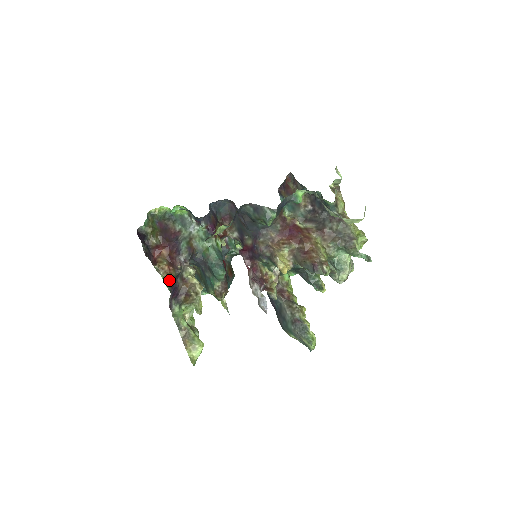
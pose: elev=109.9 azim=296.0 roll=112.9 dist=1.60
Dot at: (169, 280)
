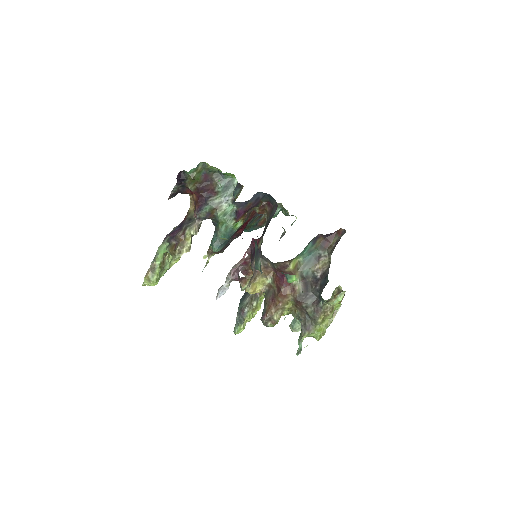
Dot at: (188, 212)
